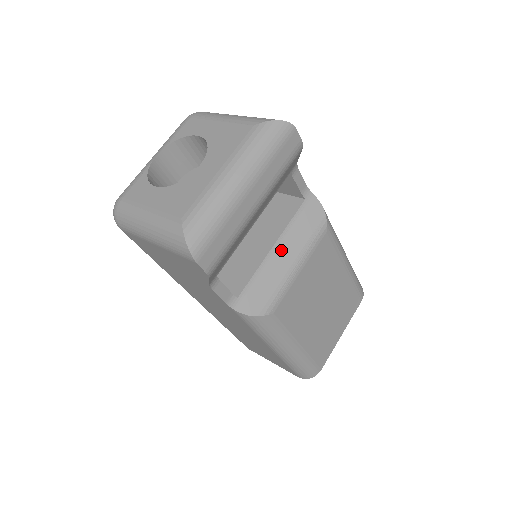
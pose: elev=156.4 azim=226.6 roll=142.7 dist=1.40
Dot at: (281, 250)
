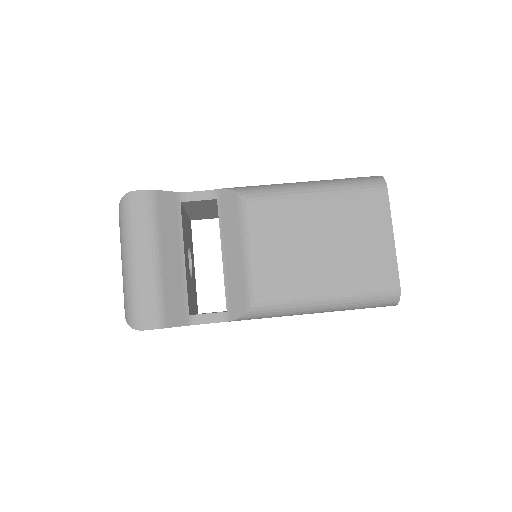
Dot at: (228, 251)
